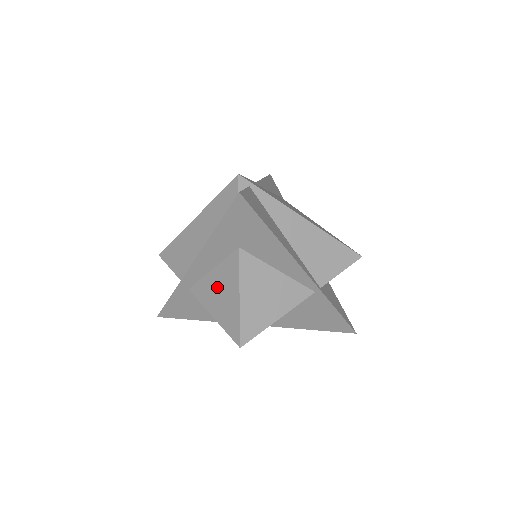
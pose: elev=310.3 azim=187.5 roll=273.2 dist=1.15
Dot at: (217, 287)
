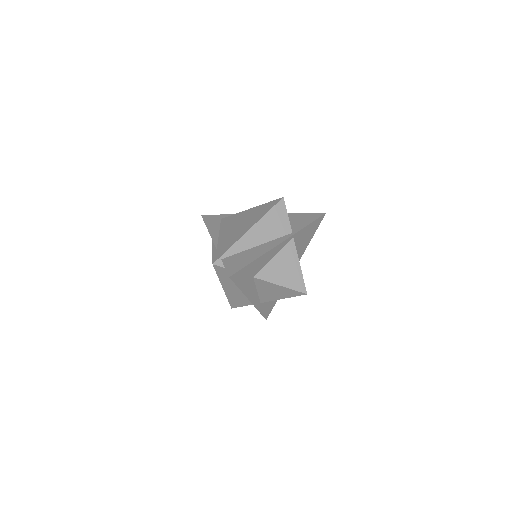
Dot at: (268, 292)
